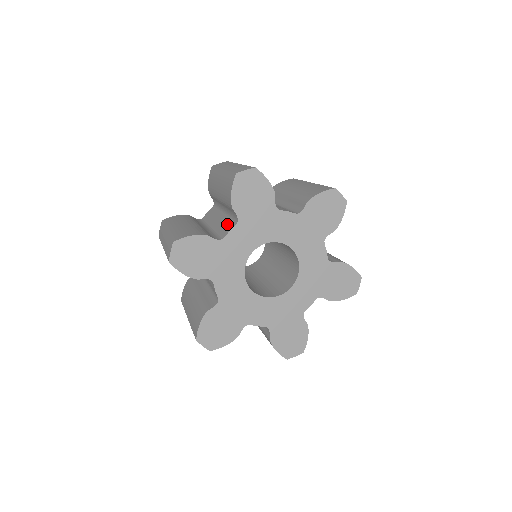
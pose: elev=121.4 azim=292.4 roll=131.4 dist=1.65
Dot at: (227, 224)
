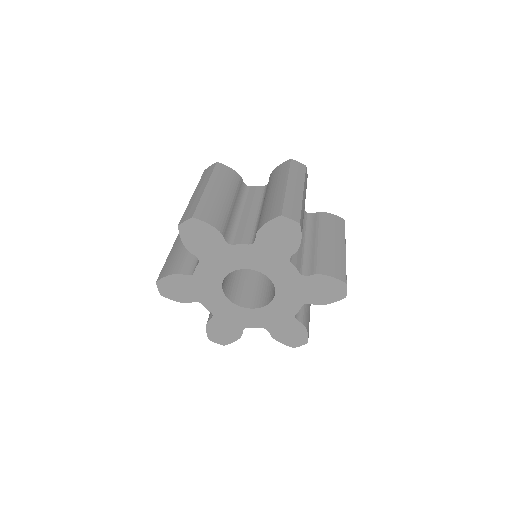
Dot at: (247, 232)
